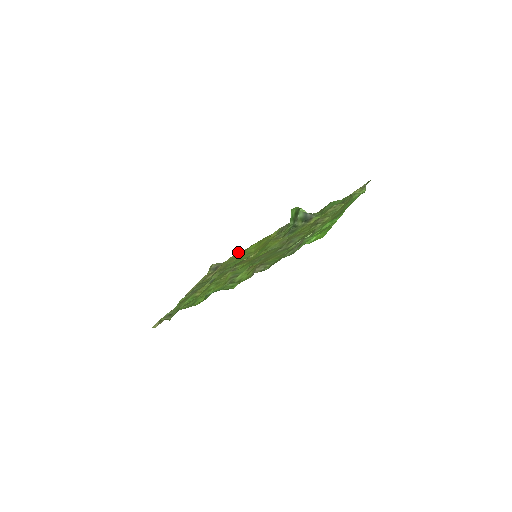
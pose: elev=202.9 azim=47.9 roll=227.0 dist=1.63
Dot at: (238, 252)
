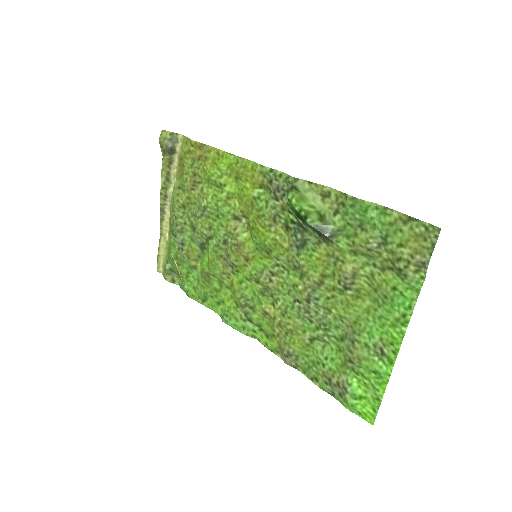
Dot at: (197, 143)
